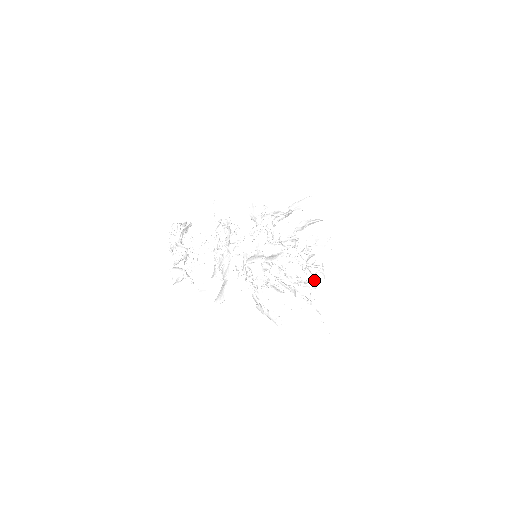
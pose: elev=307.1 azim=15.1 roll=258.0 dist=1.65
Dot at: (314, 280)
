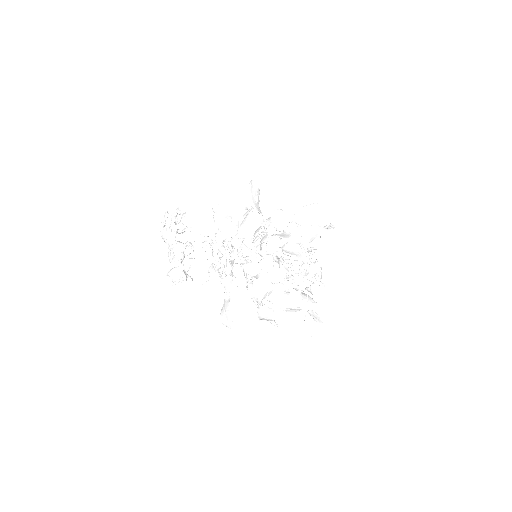
Dot at: (312, 288)
